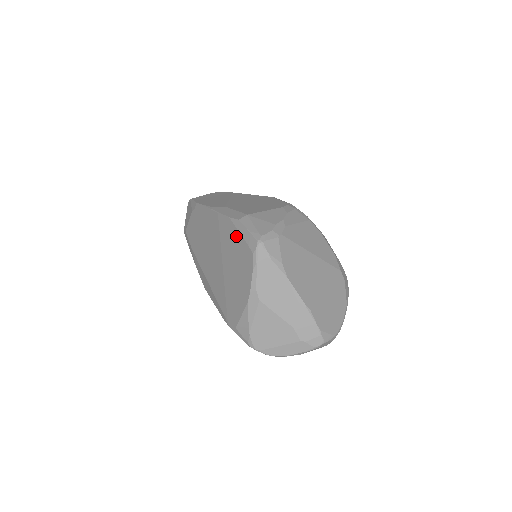
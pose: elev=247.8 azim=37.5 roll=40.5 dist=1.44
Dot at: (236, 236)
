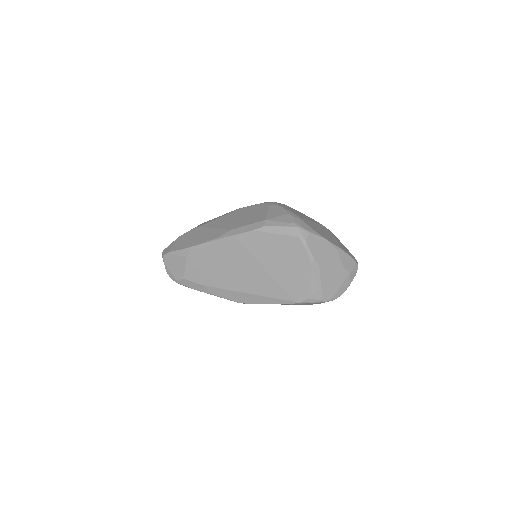
Dot at: (270, 238)
